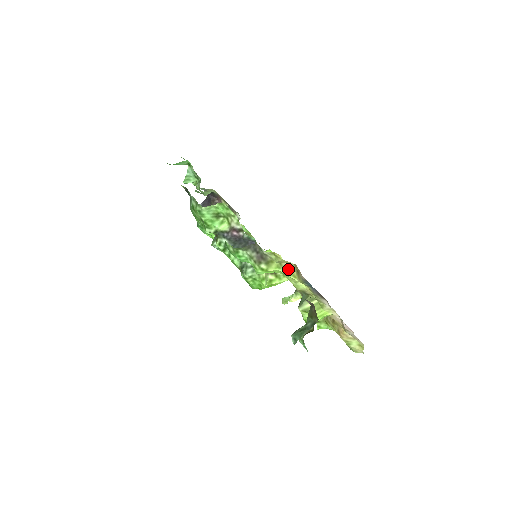
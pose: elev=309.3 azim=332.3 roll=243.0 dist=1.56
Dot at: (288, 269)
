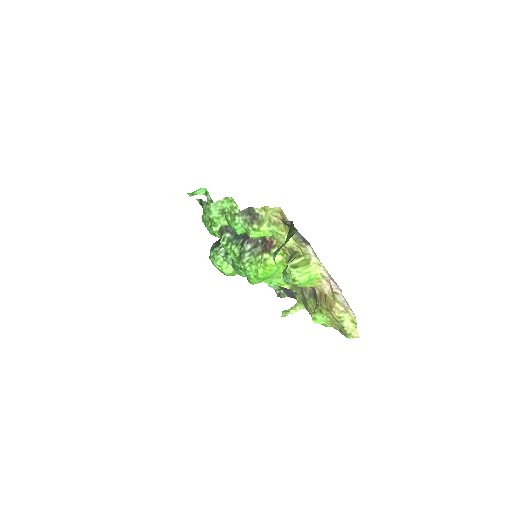
Dot at: (276, 224)
